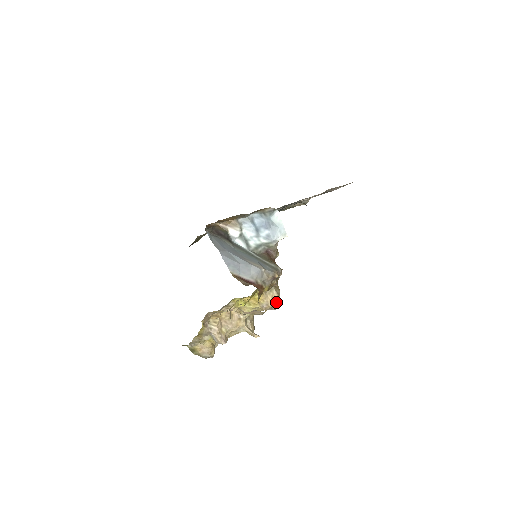
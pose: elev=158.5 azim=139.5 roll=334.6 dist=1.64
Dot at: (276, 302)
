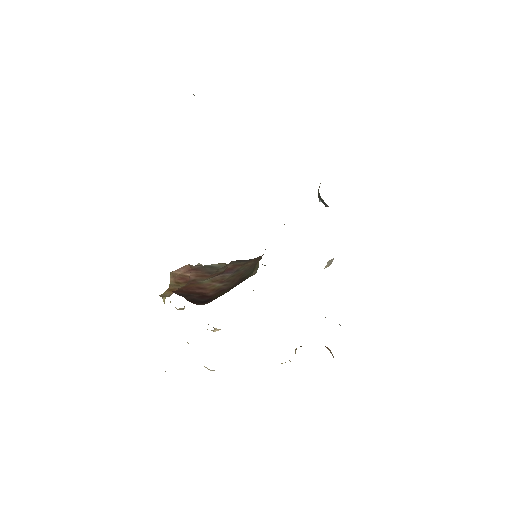
Dot at: occluded
